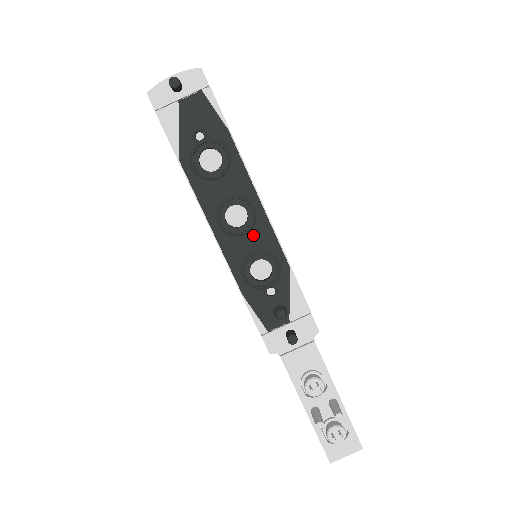
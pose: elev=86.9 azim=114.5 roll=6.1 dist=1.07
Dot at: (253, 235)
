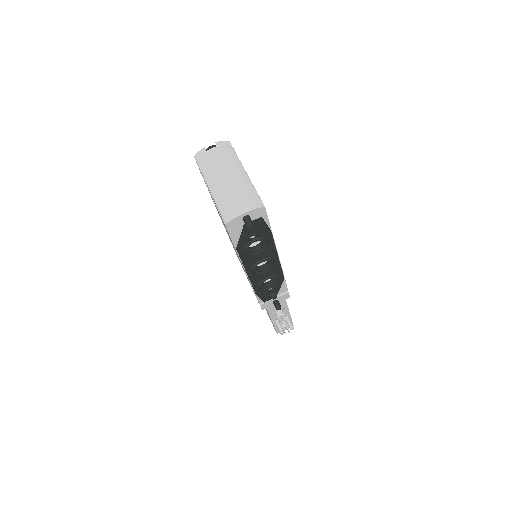
Dot at: (269, 271)
